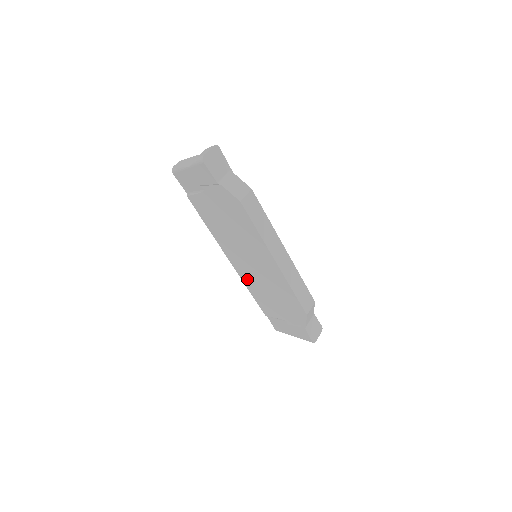
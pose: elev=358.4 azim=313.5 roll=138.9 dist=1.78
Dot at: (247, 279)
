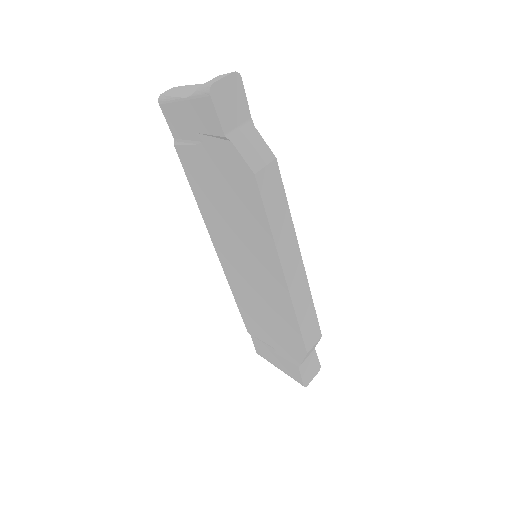
Dot at: (235, 283)
